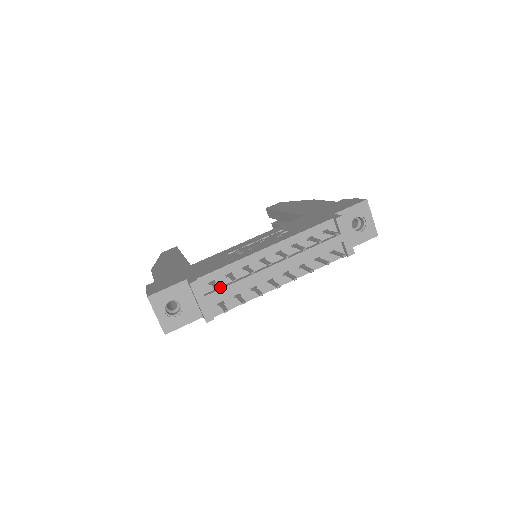
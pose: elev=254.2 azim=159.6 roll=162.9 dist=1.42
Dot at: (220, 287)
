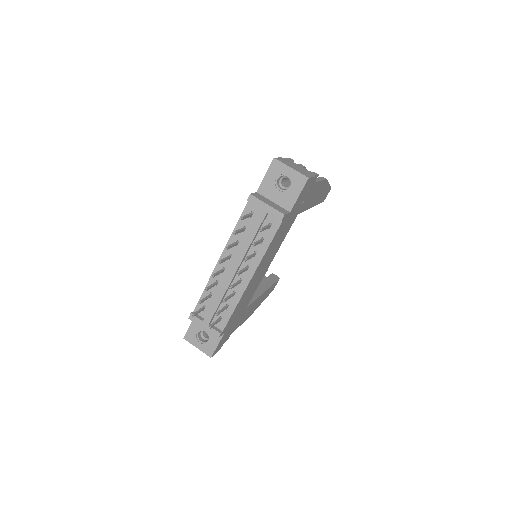
Dot at: (210, 308)
